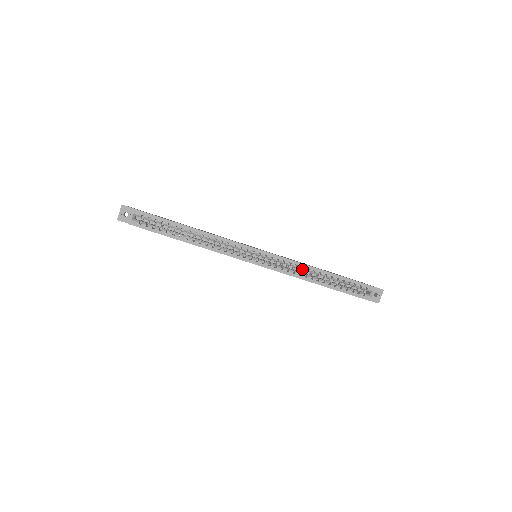
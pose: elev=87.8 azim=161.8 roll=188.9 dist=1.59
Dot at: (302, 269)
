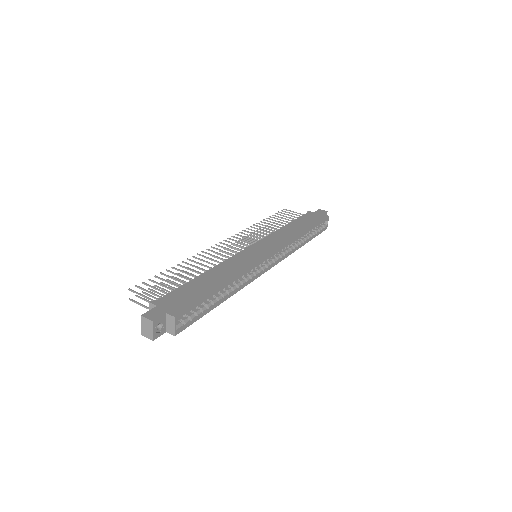
Dot at: occluded
